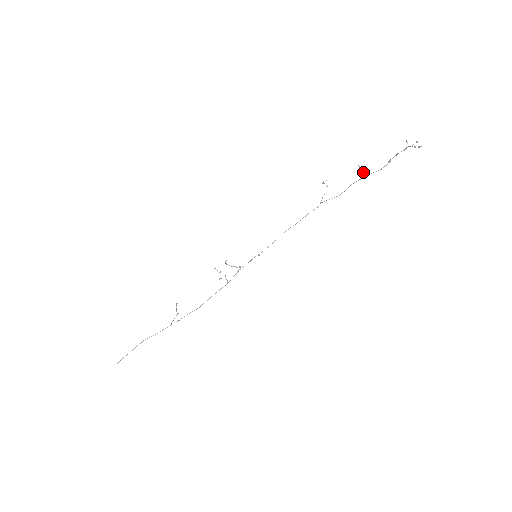
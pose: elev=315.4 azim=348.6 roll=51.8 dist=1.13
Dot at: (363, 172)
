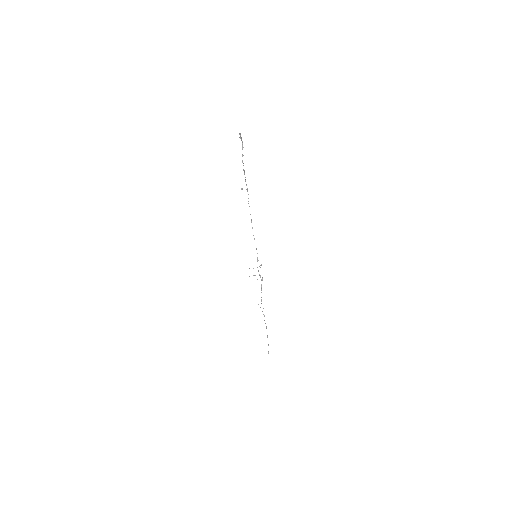
Dot at: occluded
